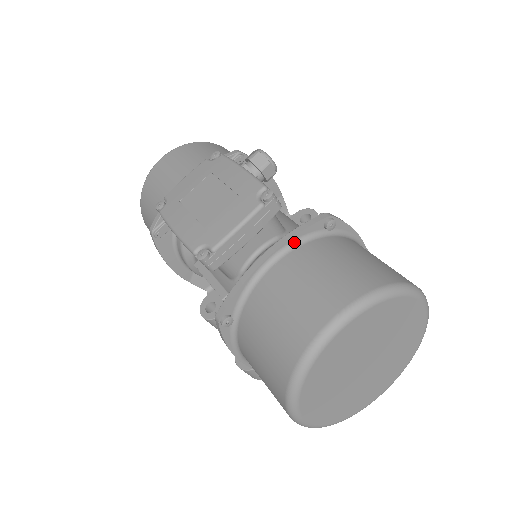
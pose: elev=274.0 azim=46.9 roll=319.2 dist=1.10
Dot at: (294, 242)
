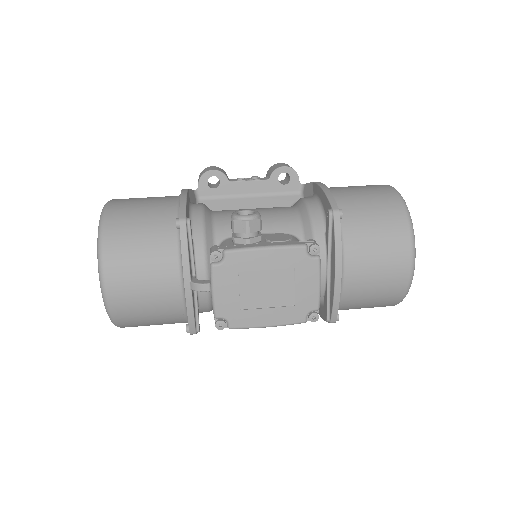
Dot at: (341, 249)
